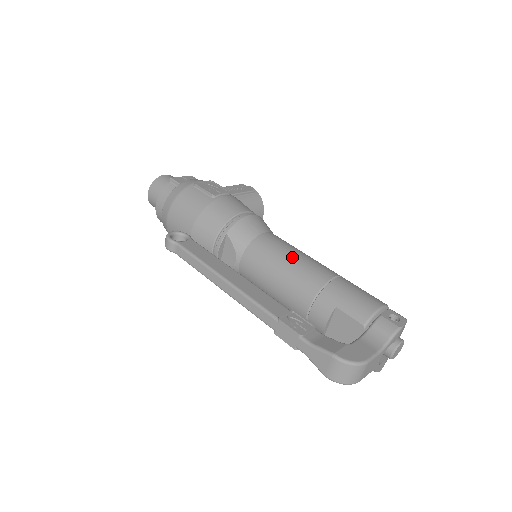
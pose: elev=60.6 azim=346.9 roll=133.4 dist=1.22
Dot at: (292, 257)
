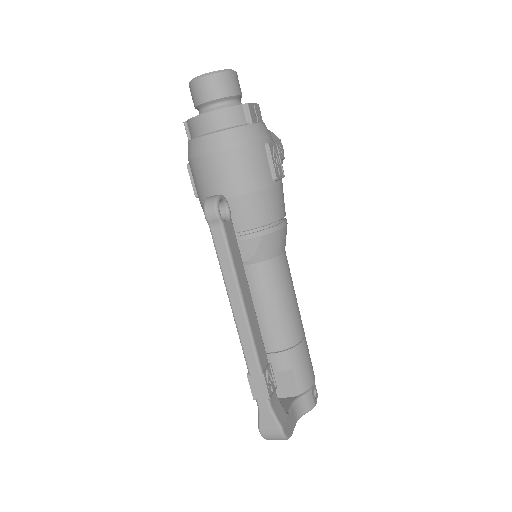
Dot at: (291, 300)
